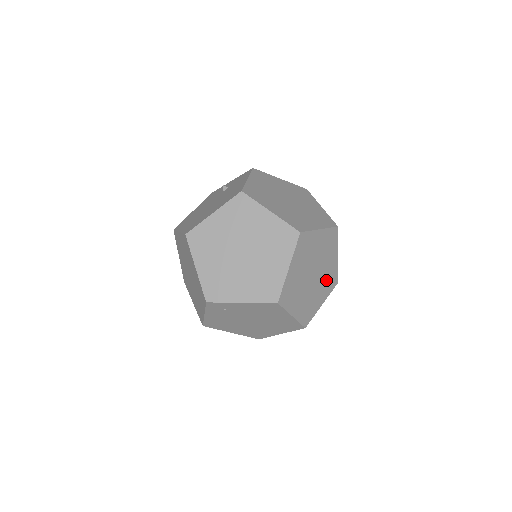
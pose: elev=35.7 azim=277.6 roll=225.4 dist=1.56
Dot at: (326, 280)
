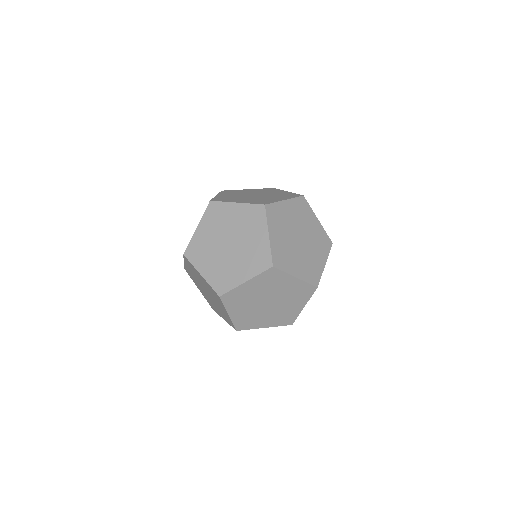
Dot at: (279, 196)
